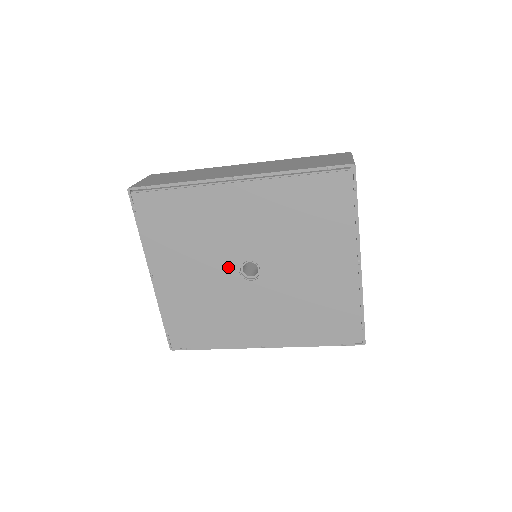
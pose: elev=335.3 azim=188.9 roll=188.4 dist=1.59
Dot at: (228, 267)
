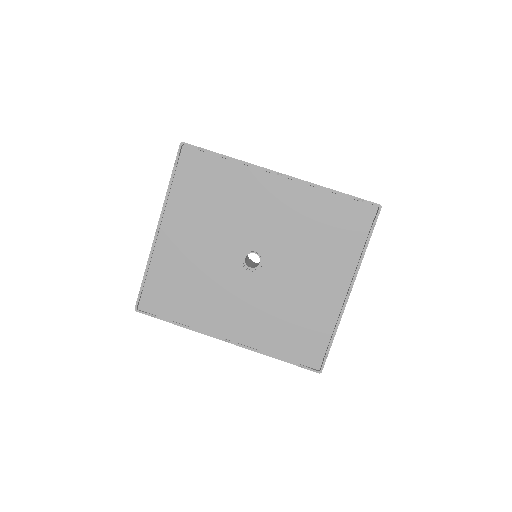
Dot at: (234, 249)
